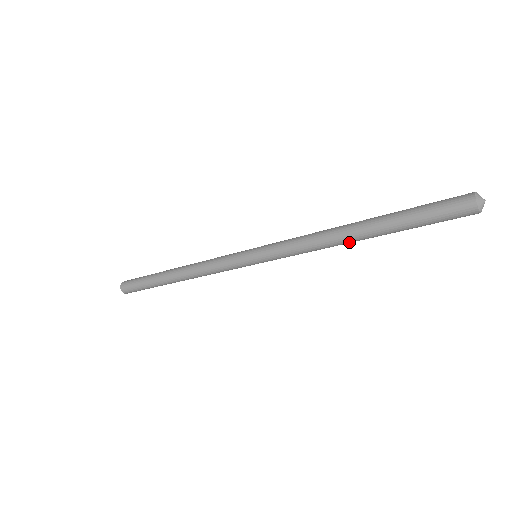
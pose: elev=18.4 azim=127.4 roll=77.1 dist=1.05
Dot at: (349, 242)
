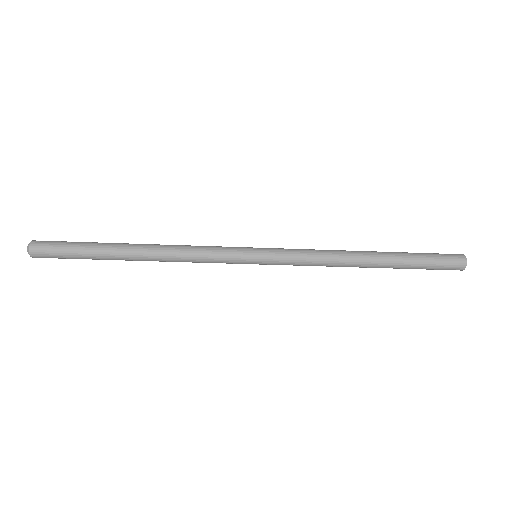
Dot at: (358, 266)
